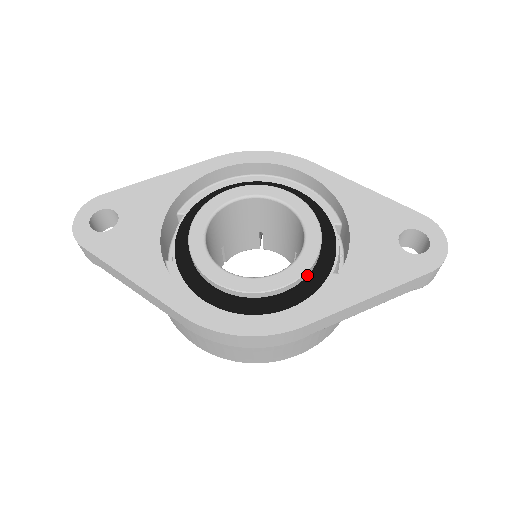
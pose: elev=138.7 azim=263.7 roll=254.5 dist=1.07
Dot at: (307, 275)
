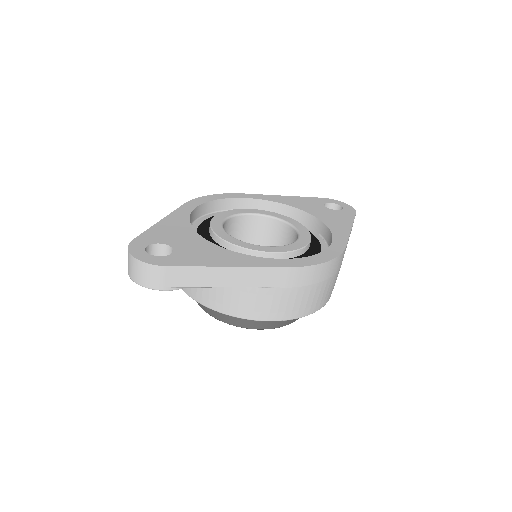
Dot at: occluded
